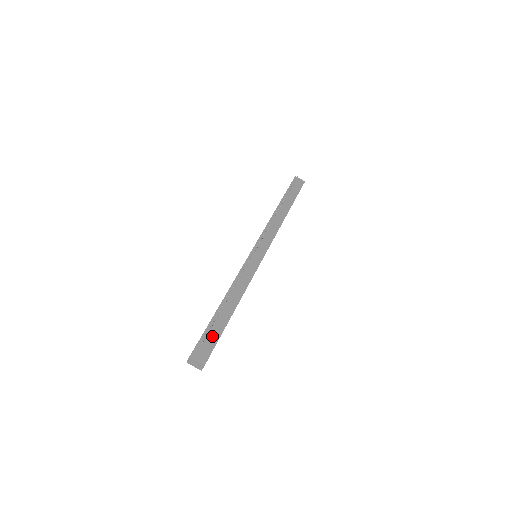
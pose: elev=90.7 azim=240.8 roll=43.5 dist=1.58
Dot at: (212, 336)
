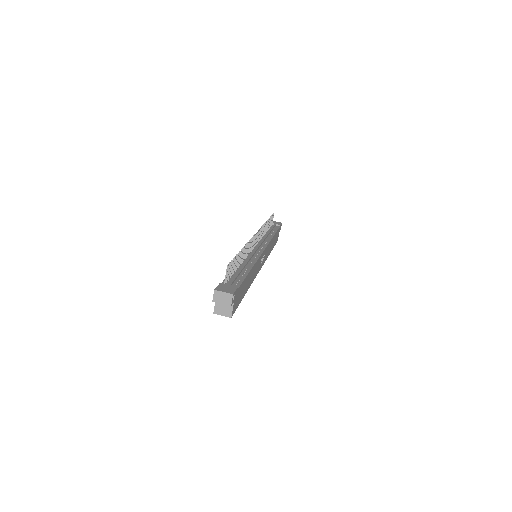
Dot at: (233, 282)
